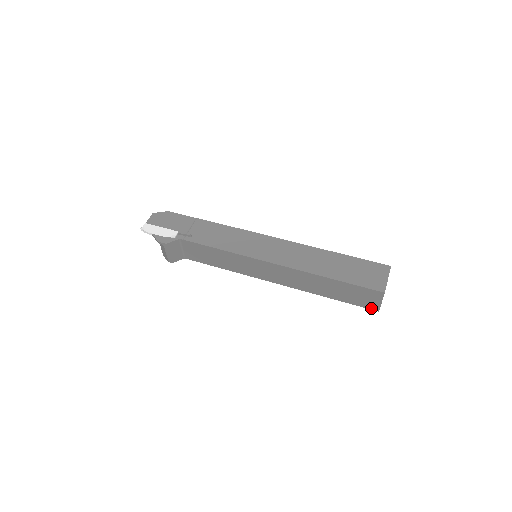
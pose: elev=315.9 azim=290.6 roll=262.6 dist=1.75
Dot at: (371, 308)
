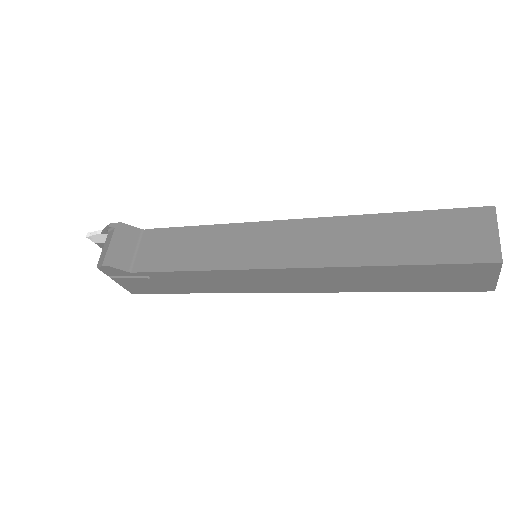
Dot at: (483, 259)
